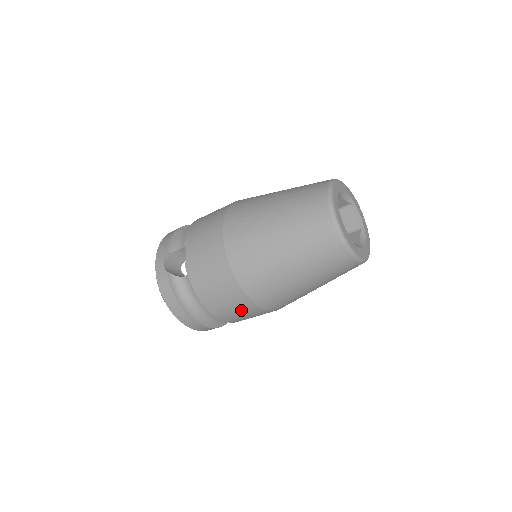
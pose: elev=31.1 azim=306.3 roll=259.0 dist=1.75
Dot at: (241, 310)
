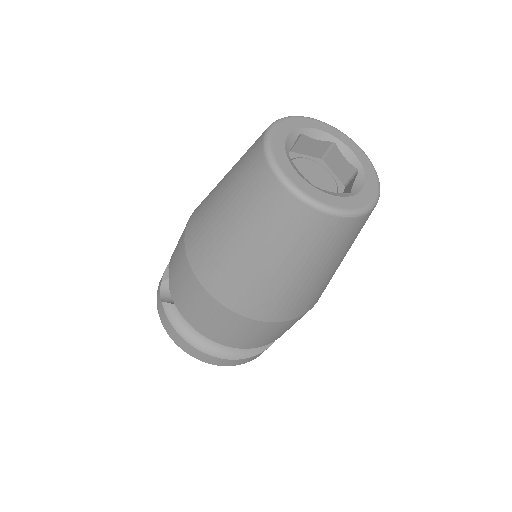
Dot at: (237, 329)
